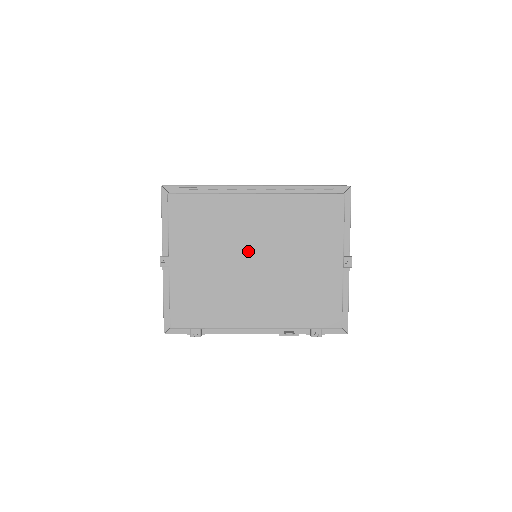
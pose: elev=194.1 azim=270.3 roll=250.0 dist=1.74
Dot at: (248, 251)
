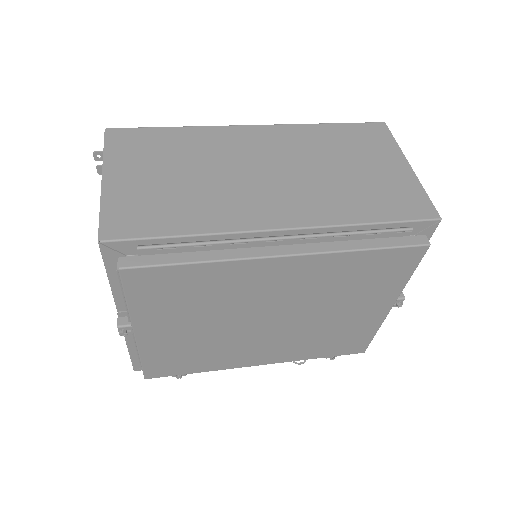
Dot at: (259, 313)
